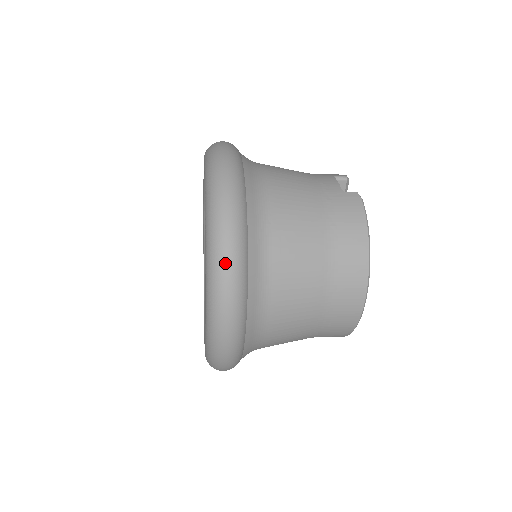
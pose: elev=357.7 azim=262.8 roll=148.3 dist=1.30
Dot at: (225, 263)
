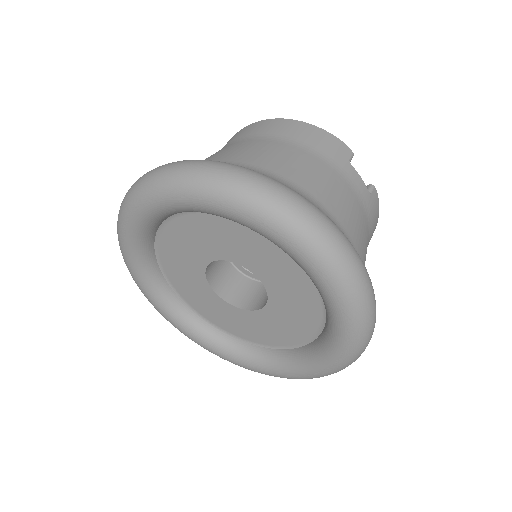
Dot at: occluded
